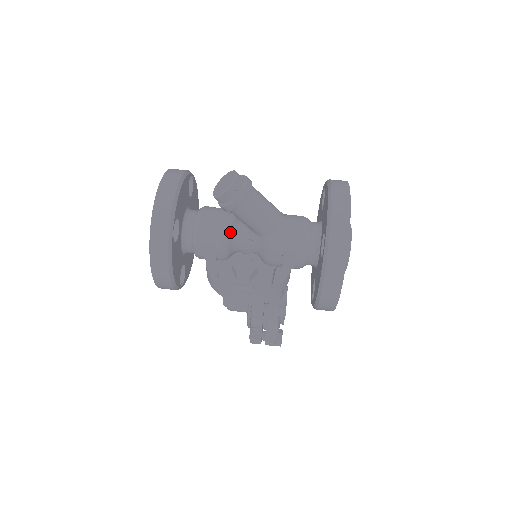
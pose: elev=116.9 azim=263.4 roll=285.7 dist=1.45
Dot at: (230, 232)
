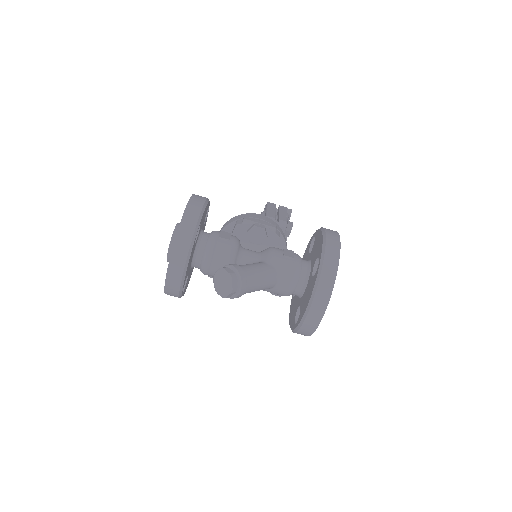
Dot at: occluded
